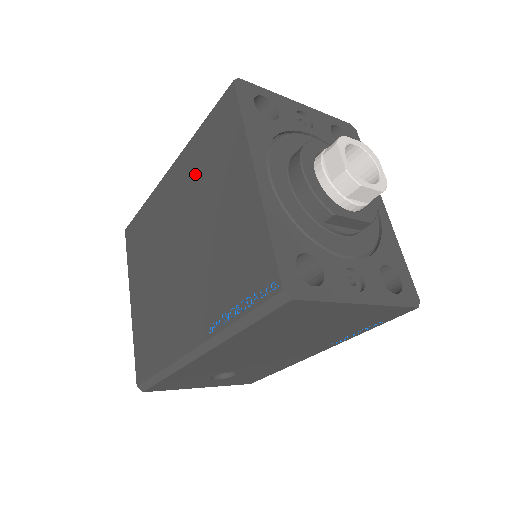
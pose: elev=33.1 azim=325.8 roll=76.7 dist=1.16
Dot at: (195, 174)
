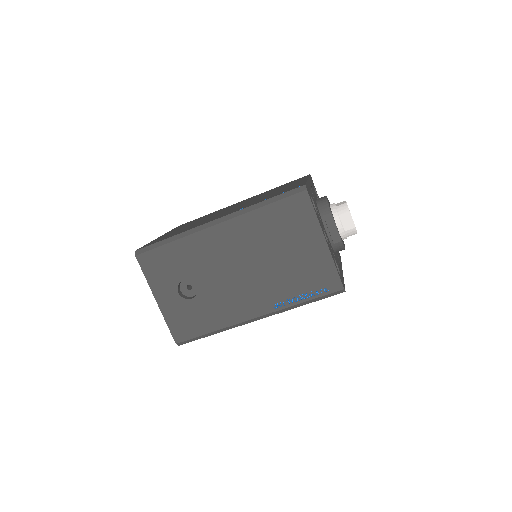
Dot at: occluded
